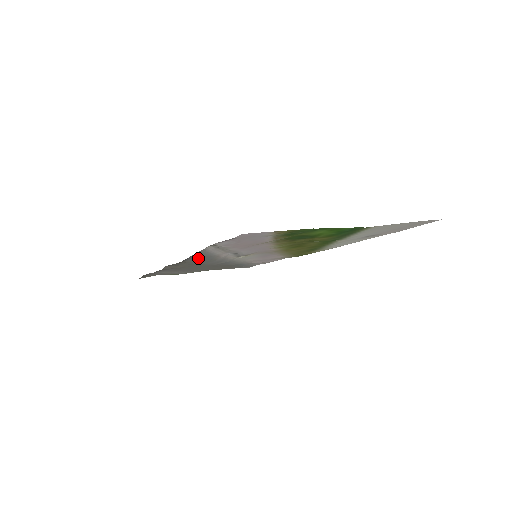
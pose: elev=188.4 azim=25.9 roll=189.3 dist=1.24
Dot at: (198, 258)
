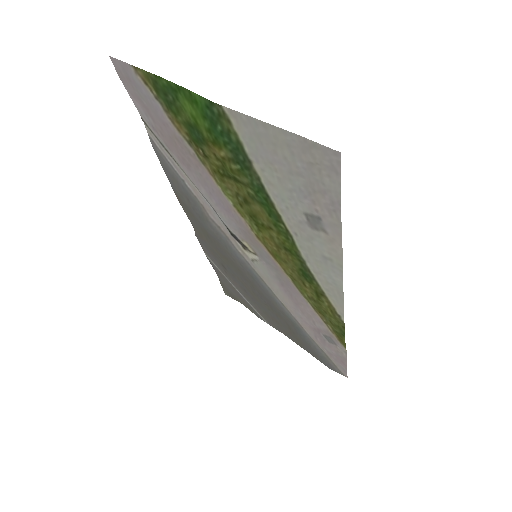
Dot at: (182, 192)
